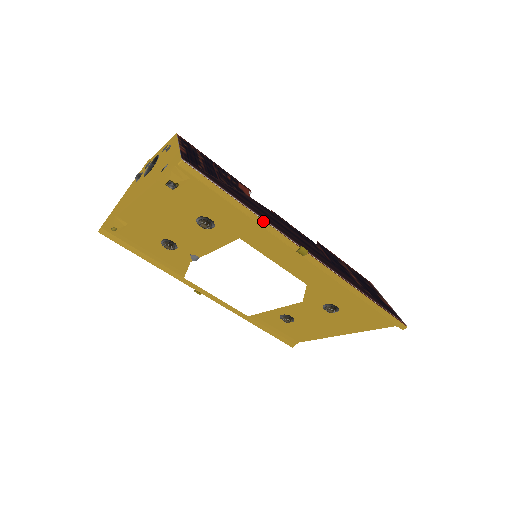
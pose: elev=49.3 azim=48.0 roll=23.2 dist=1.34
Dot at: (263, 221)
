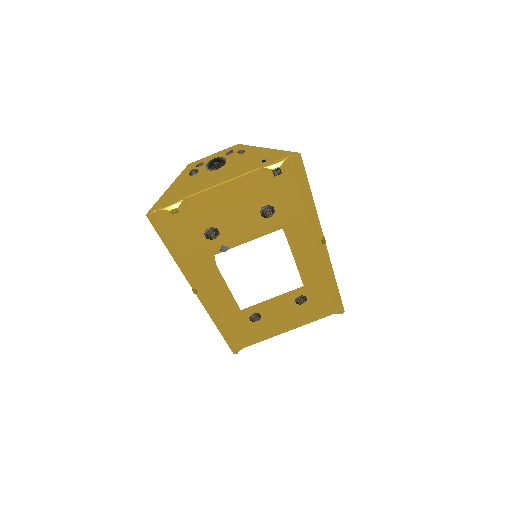
Dot at: (316, 212)
